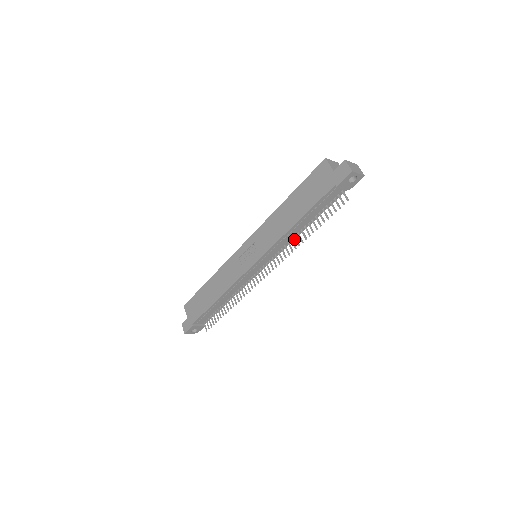
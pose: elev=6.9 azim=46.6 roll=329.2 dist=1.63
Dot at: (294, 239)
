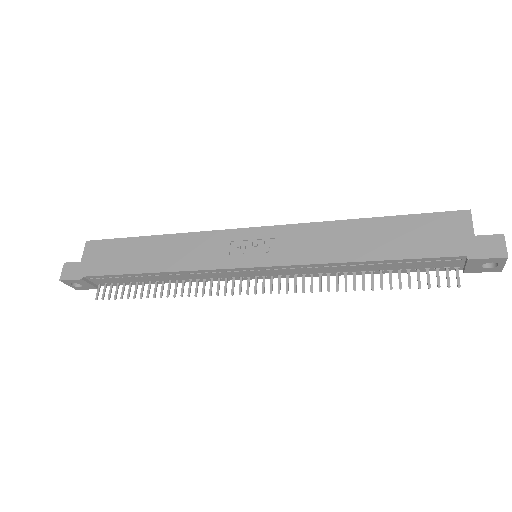
Dot at: (330, 275)
